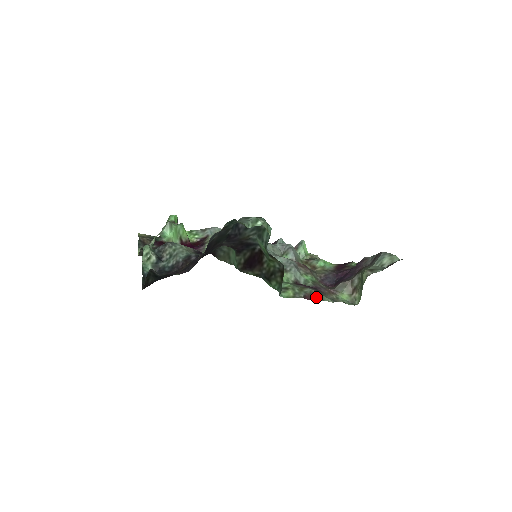
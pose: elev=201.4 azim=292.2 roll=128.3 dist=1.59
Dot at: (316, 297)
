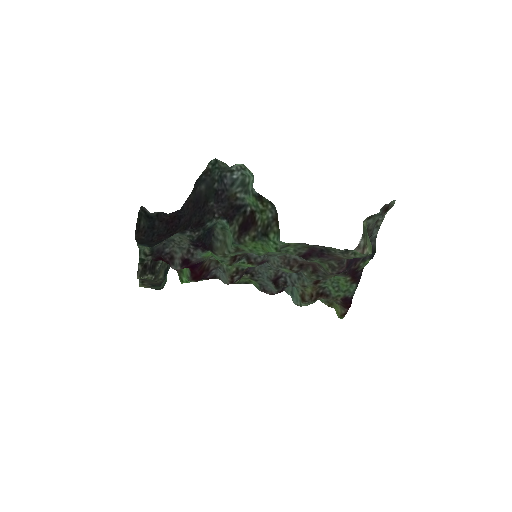
Dot at: occluded
